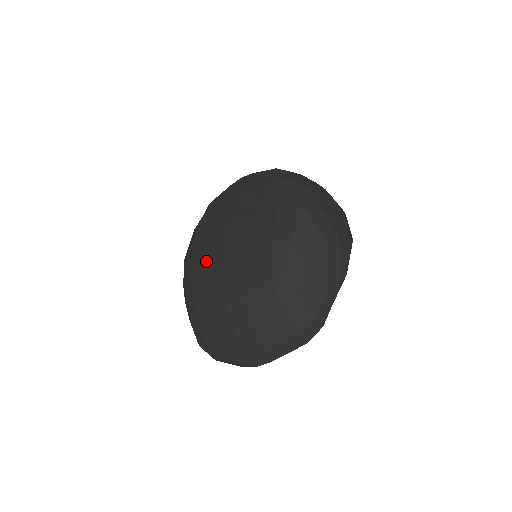
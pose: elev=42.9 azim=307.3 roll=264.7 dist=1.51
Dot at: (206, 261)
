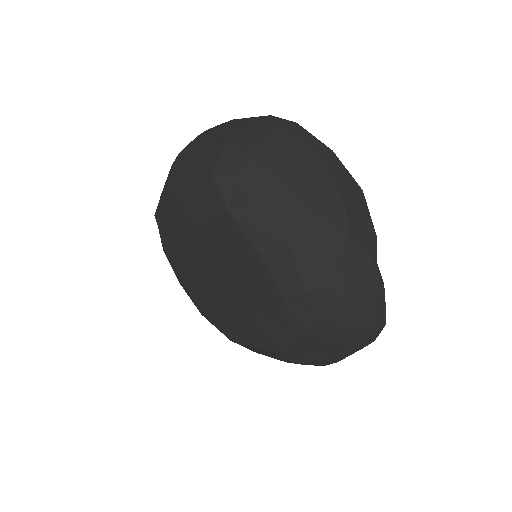
Dot at: (213, 306)
